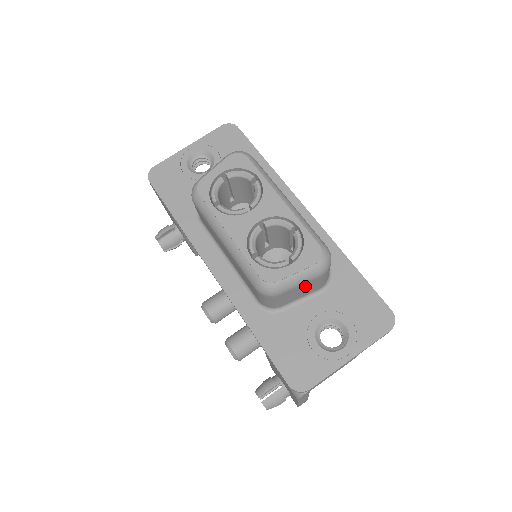
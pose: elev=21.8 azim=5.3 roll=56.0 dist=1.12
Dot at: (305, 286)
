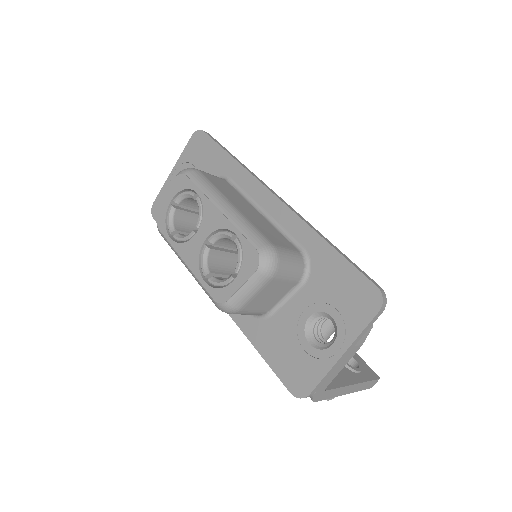
Dot at: (267, 291)
